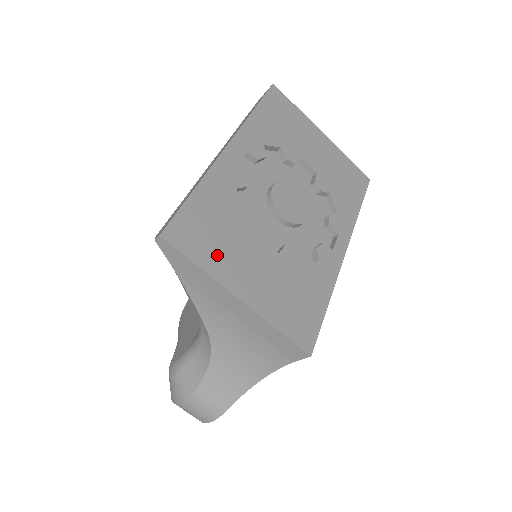
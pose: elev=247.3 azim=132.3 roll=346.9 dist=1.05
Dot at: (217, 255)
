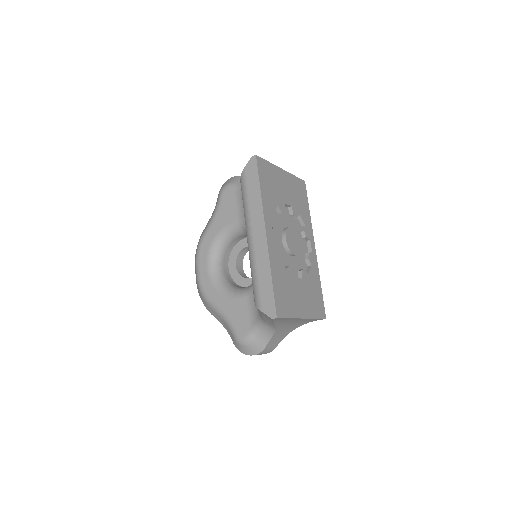
Dot at: (291, 305)
